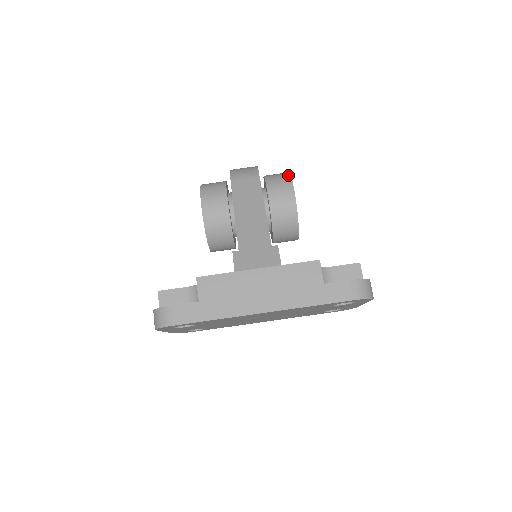
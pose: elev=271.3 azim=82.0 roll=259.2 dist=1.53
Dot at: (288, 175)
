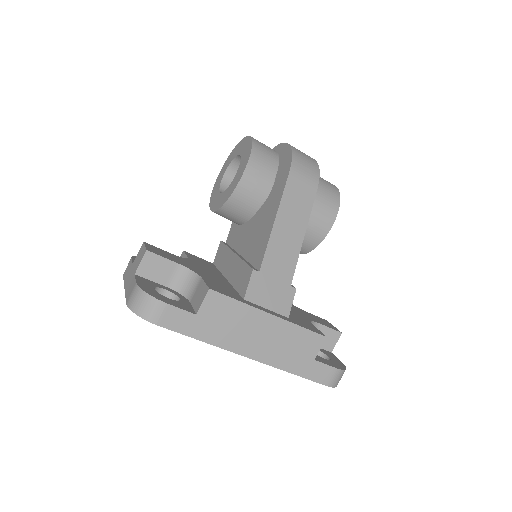
Dot at: (338, 197)
